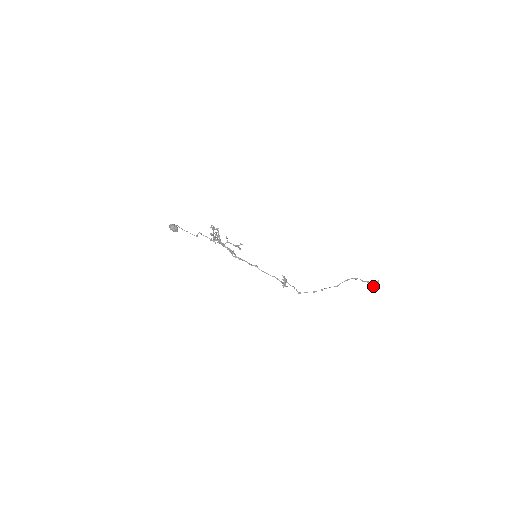
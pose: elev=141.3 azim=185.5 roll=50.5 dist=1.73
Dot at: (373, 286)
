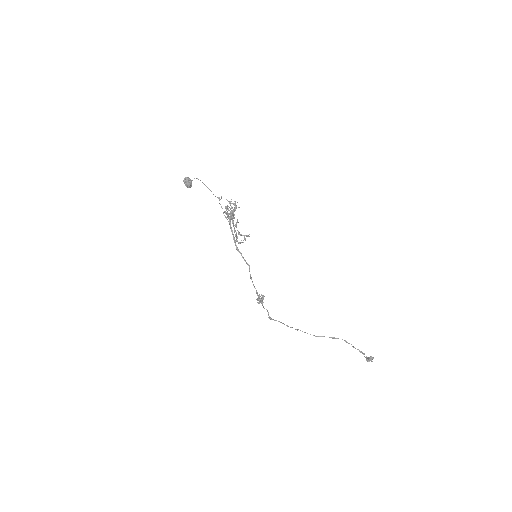
Dot at: (366, 357)
